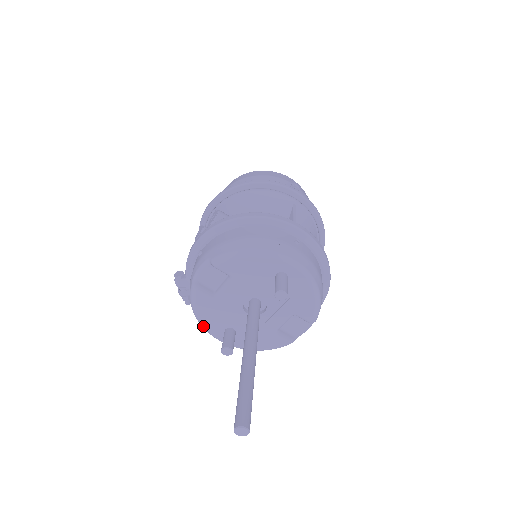
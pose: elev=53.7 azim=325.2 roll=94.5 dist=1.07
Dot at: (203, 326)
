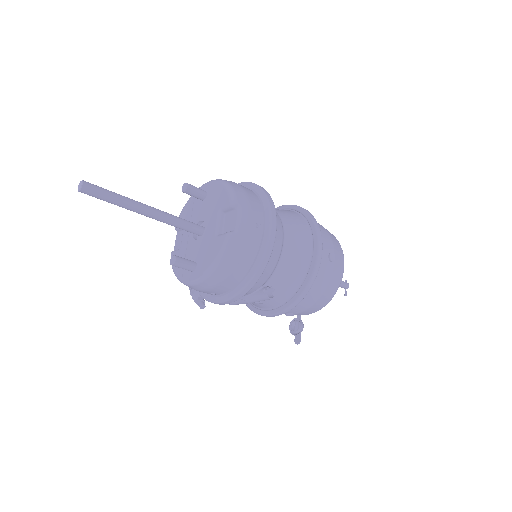
Dot at: (180, 279)
